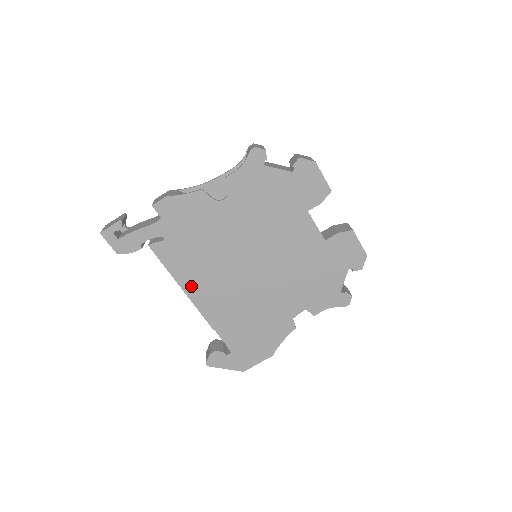
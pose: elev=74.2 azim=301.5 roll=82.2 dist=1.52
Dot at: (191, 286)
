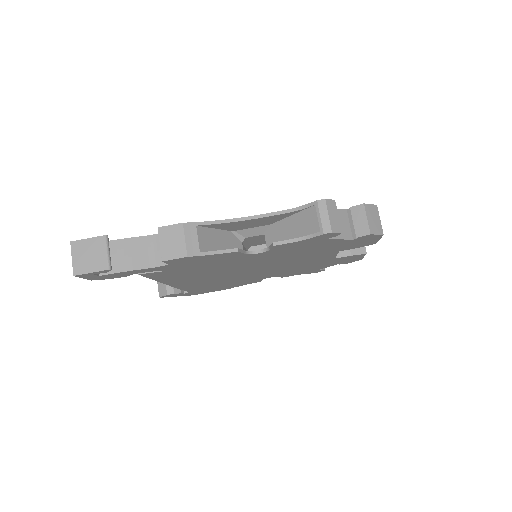
Dot at: (174, 281)
